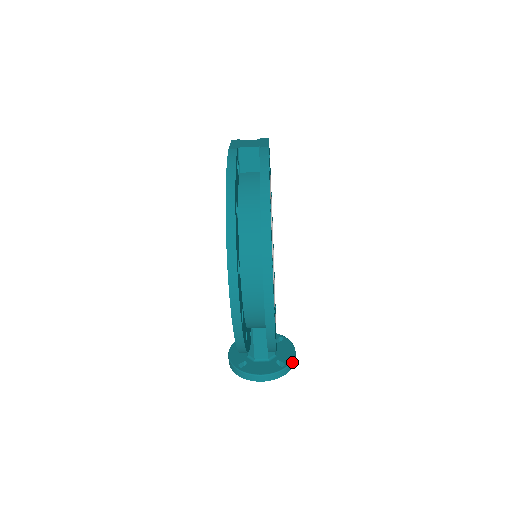
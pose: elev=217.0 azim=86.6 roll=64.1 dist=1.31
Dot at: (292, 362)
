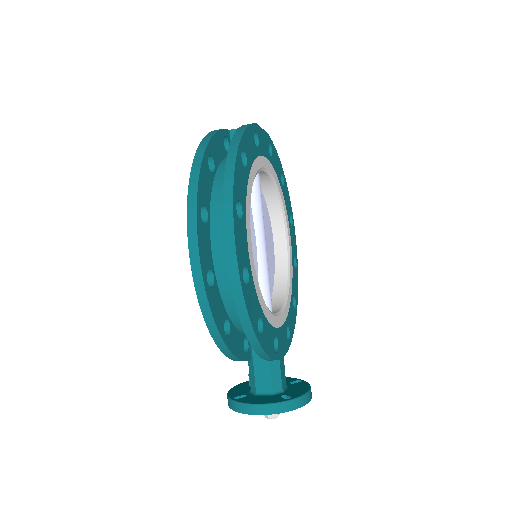
Dot at: (301, 397)
